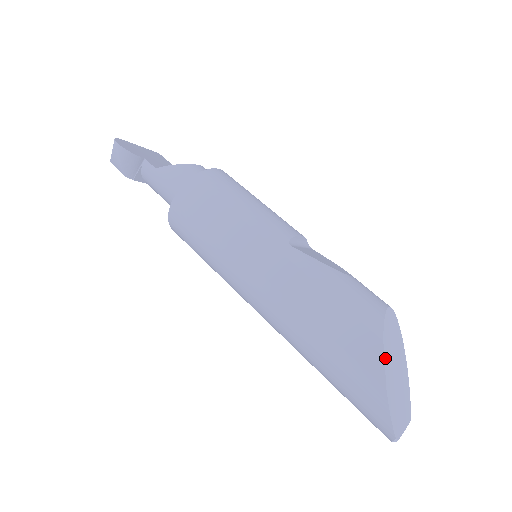
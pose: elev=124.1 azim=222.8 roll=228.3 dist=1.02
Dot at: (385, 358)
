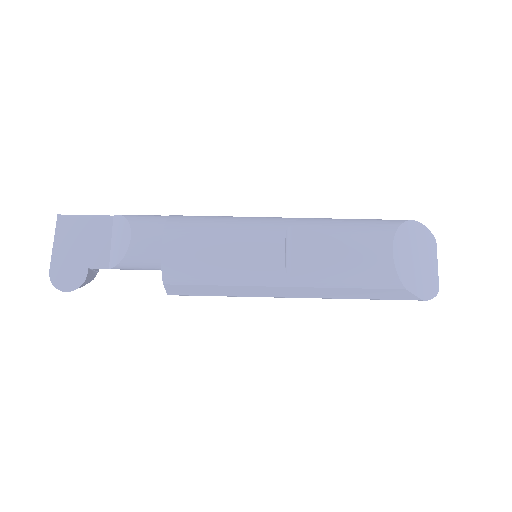
Dot at: (412, 291)
